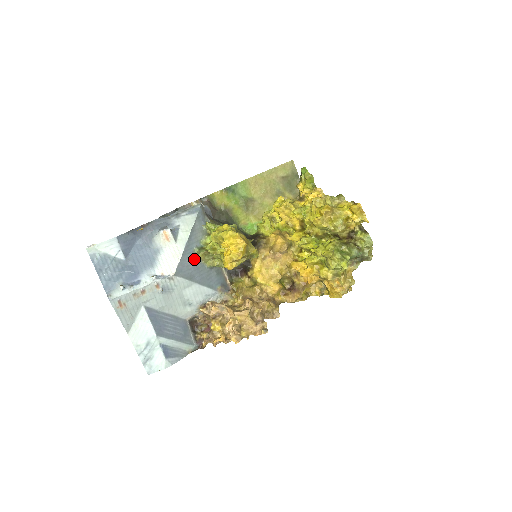
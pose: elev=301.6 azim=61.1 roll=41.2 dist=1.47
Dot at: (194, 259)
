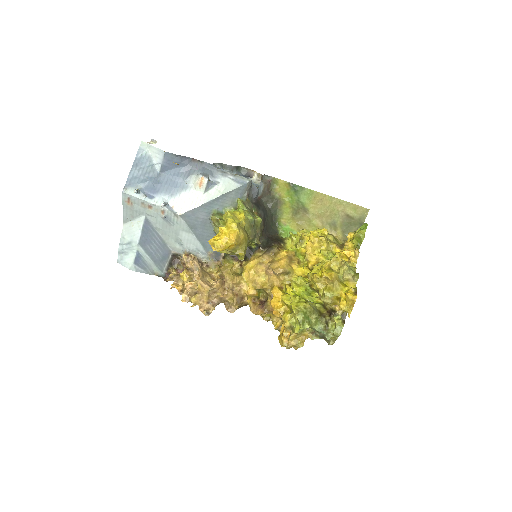
Dot at: (207, 216)
